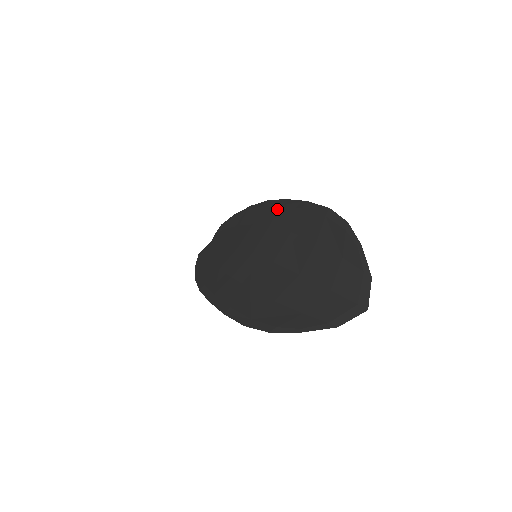
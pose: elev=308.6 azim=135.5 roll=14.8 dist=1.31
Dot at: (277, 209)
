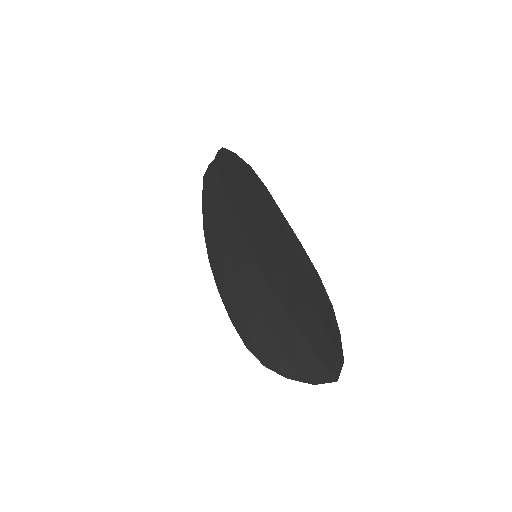
Dot at: (275, 221)
